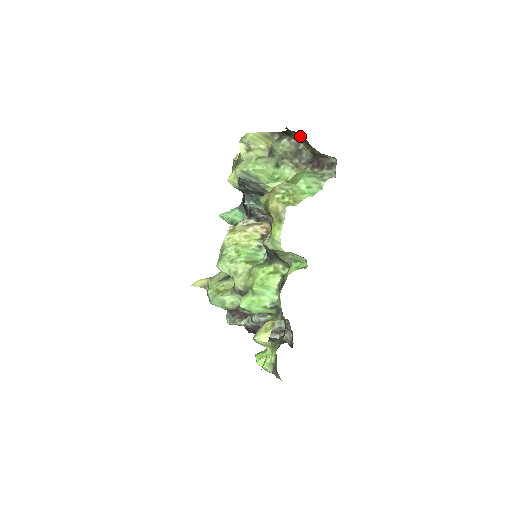
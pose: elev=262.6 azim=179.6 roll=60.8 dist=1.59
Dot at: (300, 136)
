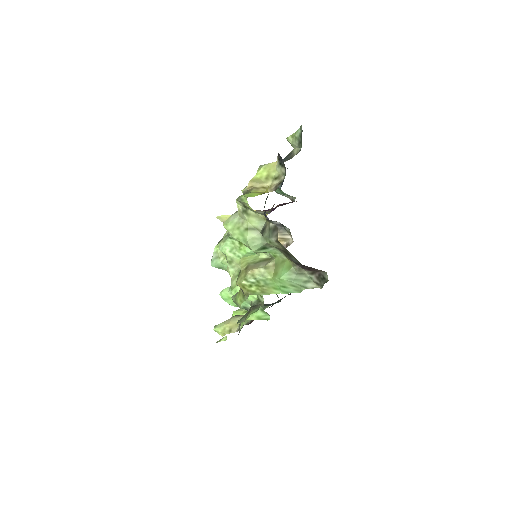
Dot at: occluded
